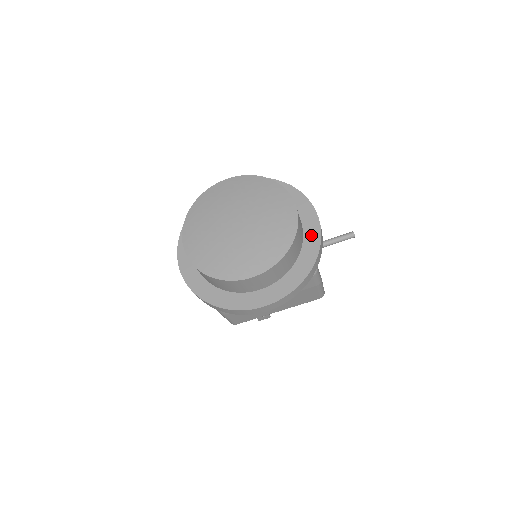
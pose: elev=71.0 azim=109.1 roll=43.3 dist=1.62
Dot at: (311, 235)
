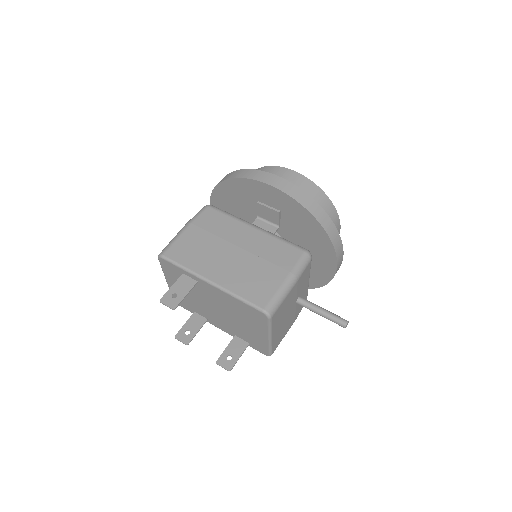
Dot at: occluded
